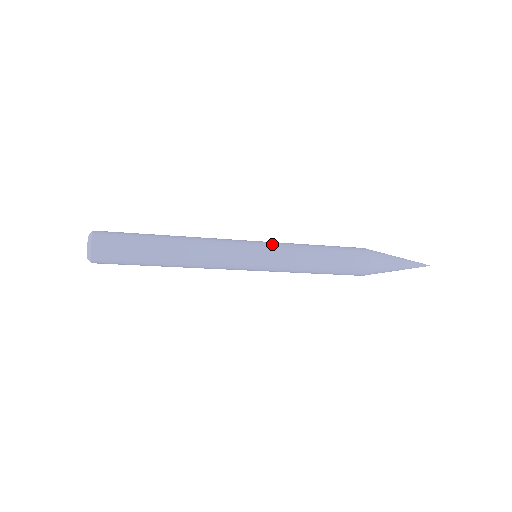
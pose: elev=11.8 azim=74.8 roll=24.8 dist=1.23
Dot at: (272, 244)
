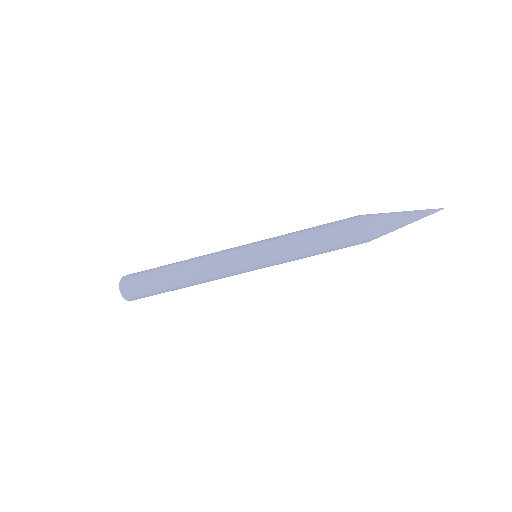
Dot at: (264, 240)
